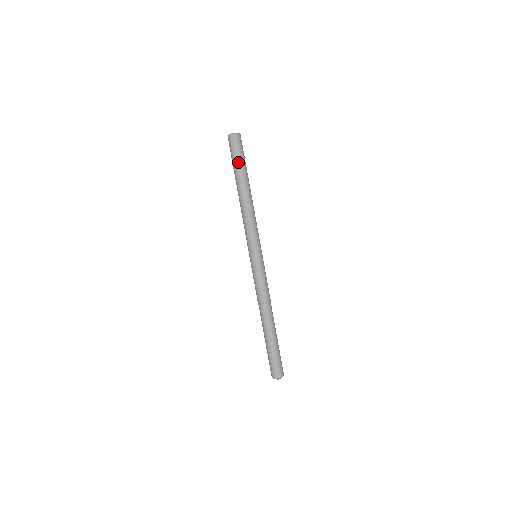
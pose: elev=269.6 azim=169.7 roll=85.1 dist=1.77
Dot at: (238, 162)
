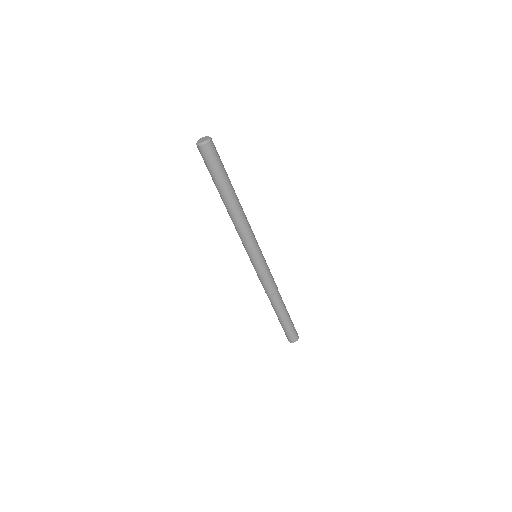
Dot at: (217, 175)
